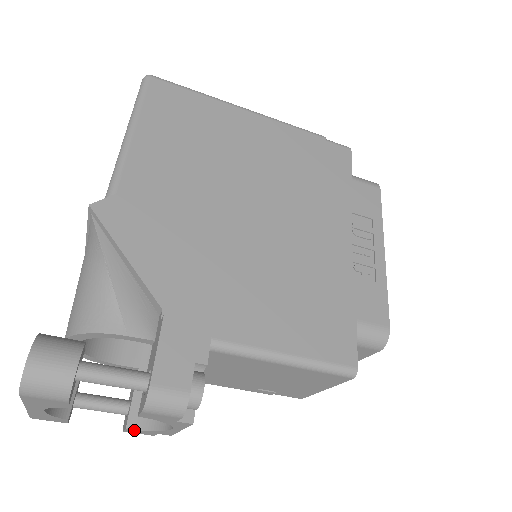
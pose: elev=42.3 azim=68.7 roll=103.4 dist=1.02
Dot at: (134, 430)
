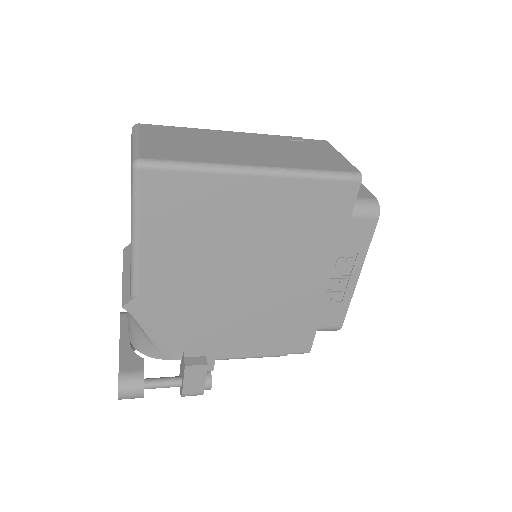
Dot at: occluded
